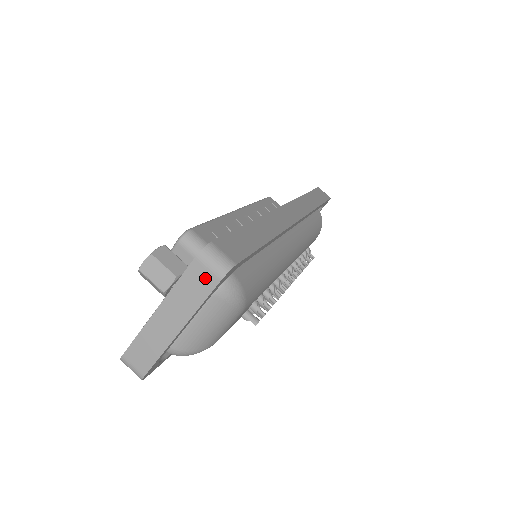
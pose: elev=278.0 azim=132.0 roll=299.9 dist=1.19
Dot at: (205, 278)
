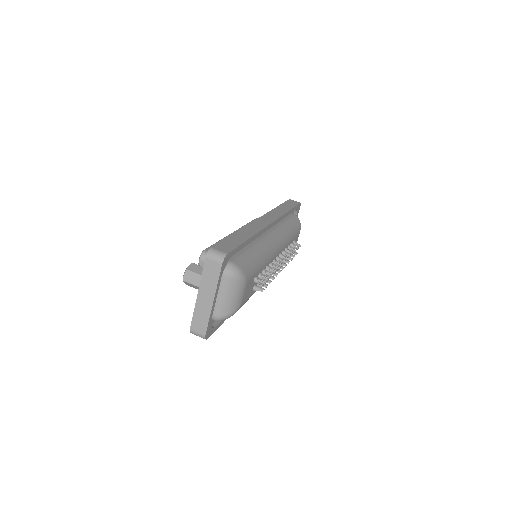
Dot at: (214, 266)
